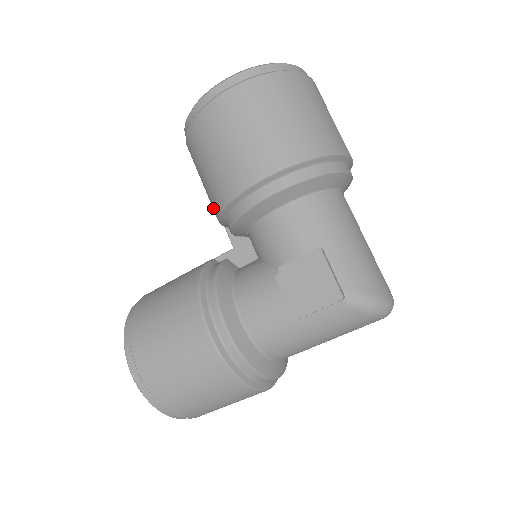
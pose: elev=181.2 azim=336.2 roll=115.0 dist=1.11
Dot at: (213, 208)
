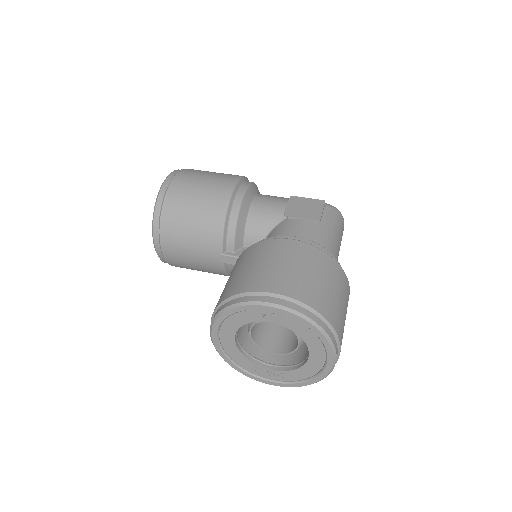
Dot at: (213, 231)
